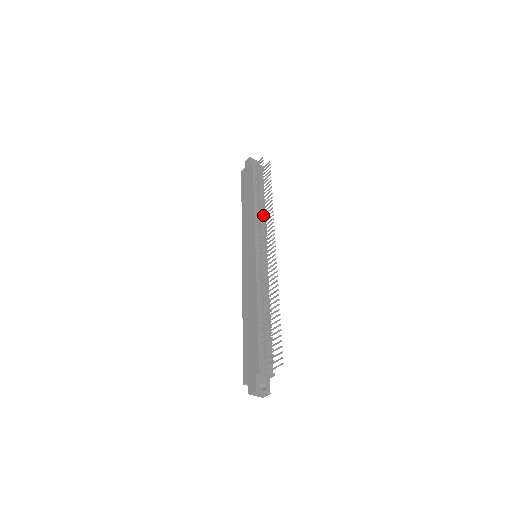
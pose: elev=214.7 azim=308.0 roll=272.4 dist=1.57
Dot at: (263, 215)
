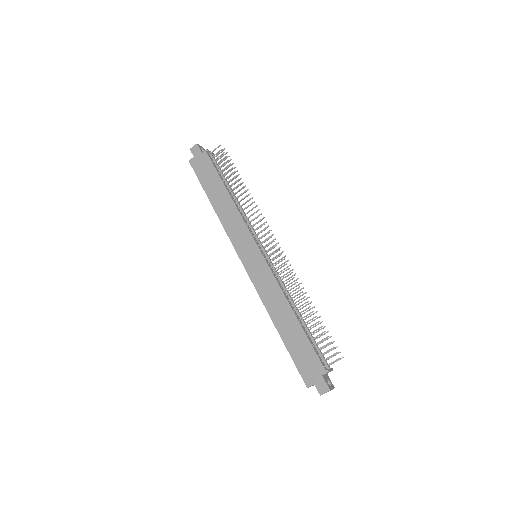
Dot at: occluded
